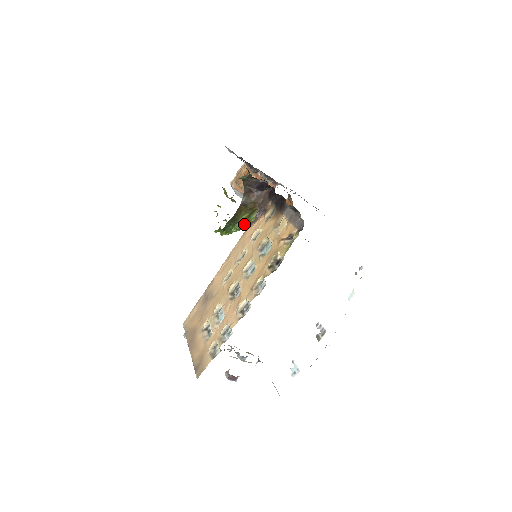
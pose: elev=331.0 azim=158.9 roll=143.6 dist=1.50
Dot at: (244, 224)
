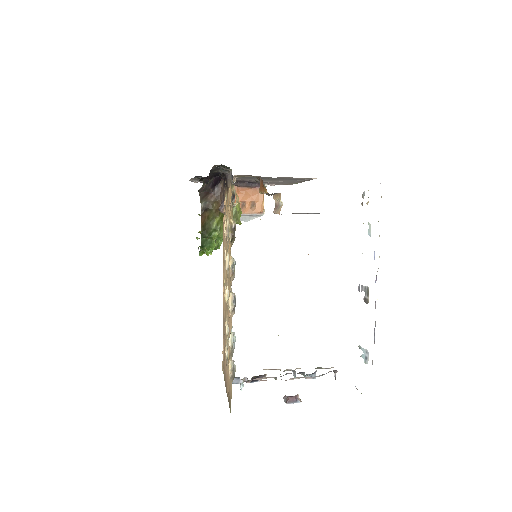
Dot at: (222, 230)
